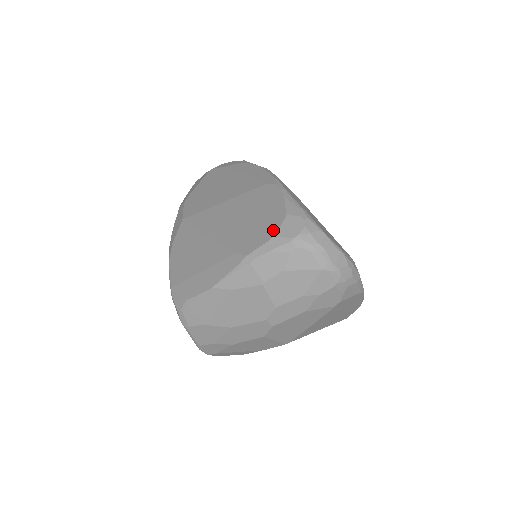
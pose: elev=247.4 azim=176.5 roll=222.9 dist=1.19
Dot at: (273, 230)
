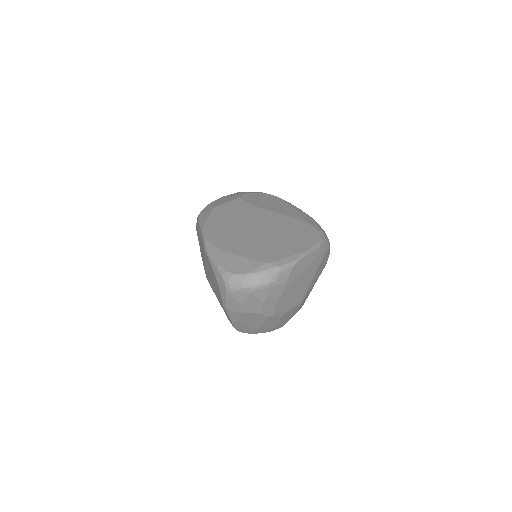
Dot at: (219, 289)
